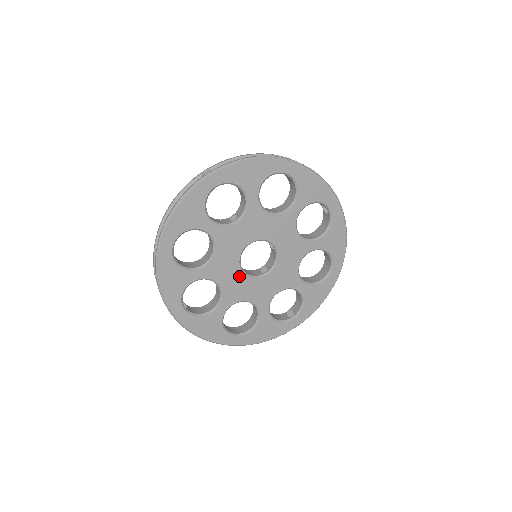
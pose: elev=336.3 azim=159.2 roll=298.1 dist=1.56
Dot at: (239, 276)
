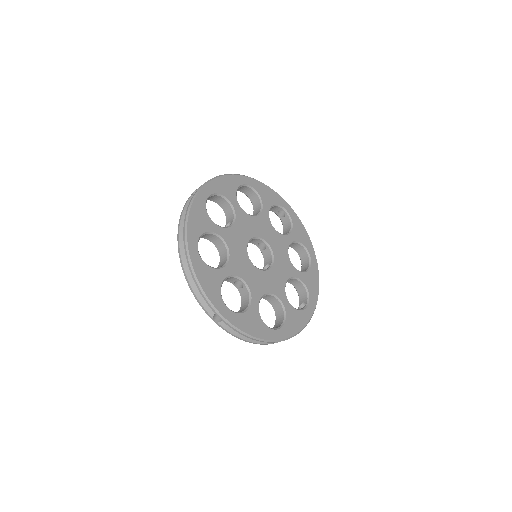
Dot at: (254, 270)
